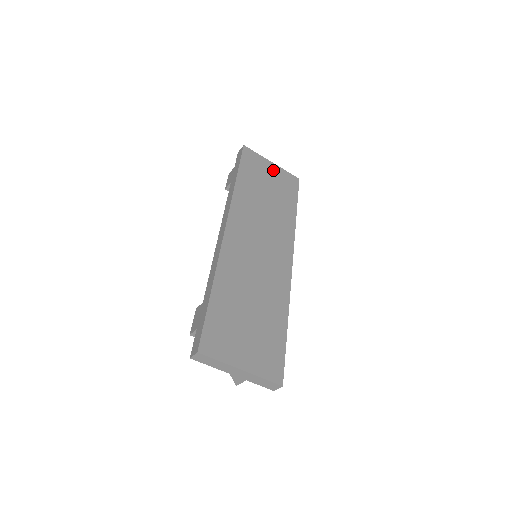
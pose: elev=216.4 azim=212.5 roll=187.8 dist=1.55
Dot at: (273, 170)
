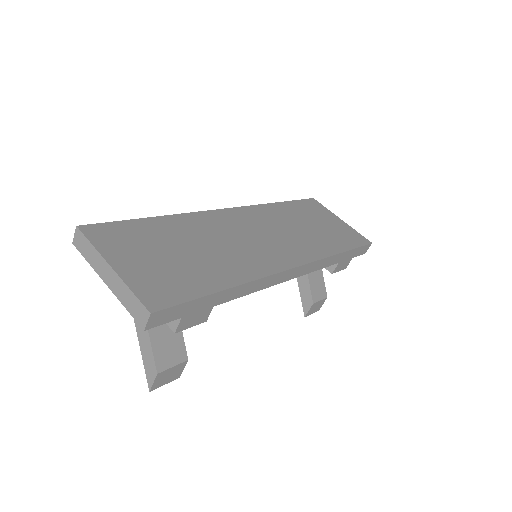
Dot at: (337, 222)
